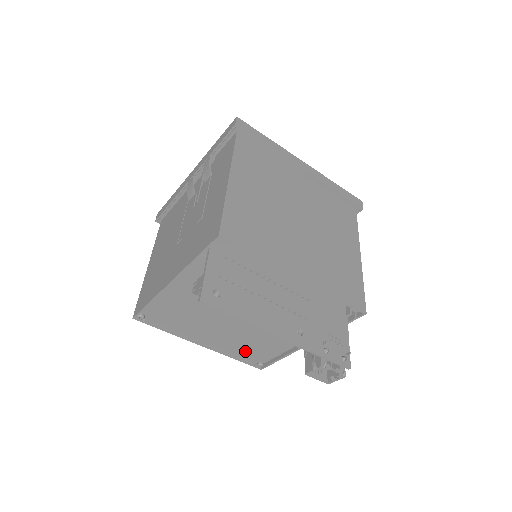
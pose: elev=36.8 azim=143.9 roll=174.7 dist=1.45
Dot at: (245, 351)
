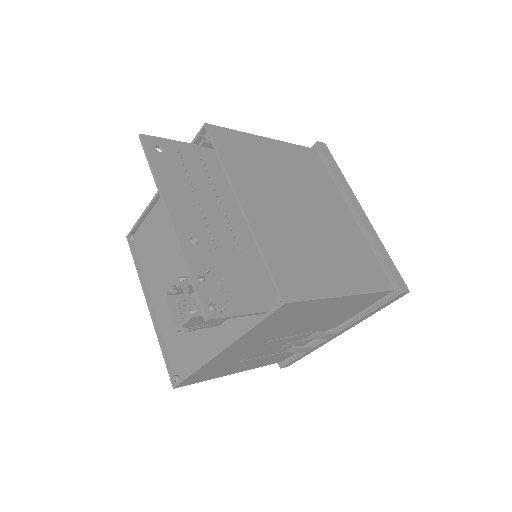
Dot at: (174, 342)
